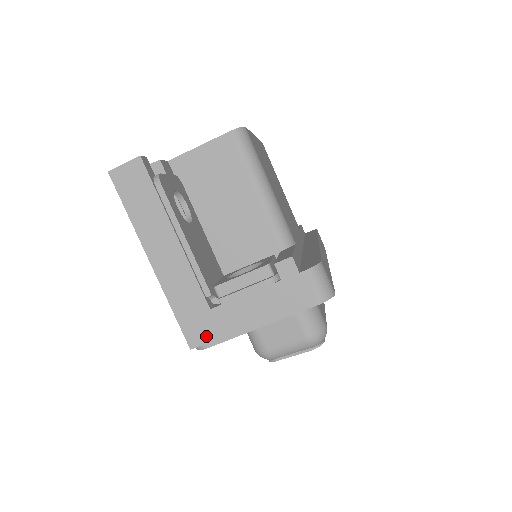
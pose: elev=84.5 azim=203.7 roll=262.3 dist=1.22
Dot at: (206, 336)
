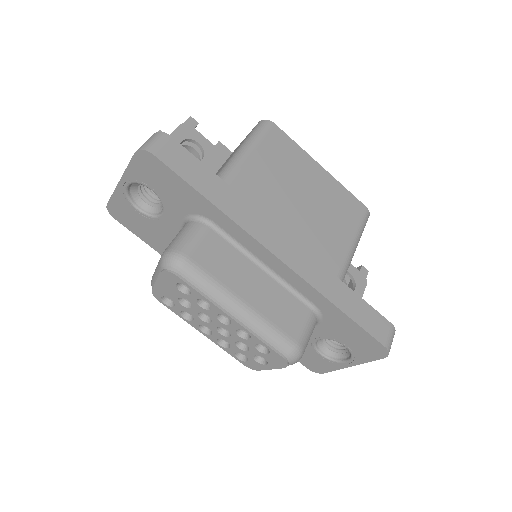
Dot at: occluded
